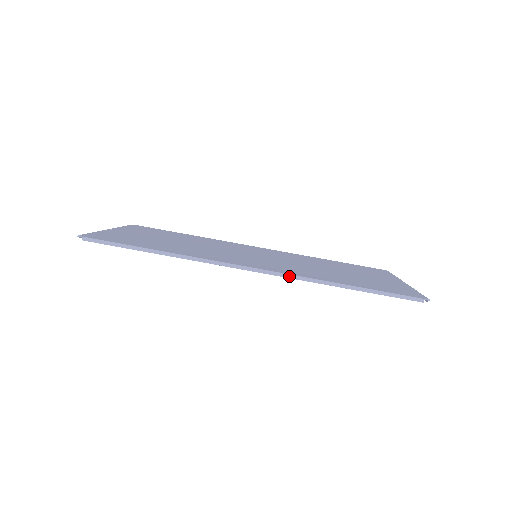
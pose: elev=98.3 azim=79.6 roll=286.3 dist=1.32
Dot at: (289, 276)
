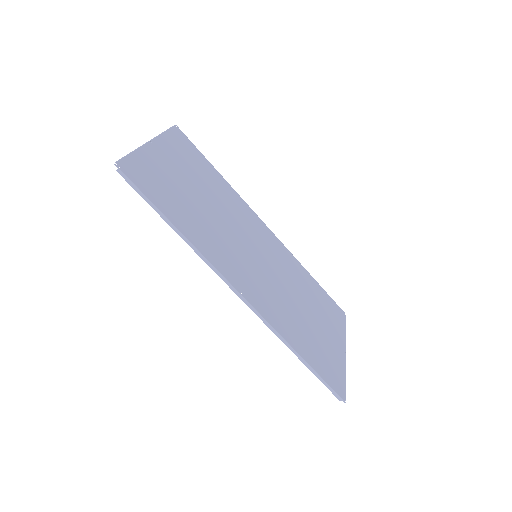
Dot at: (264, 321)
